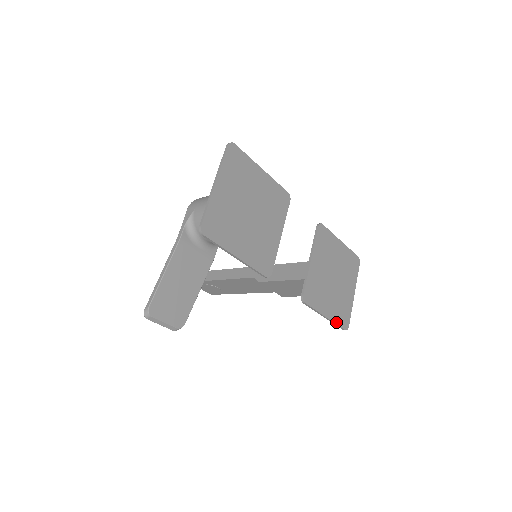
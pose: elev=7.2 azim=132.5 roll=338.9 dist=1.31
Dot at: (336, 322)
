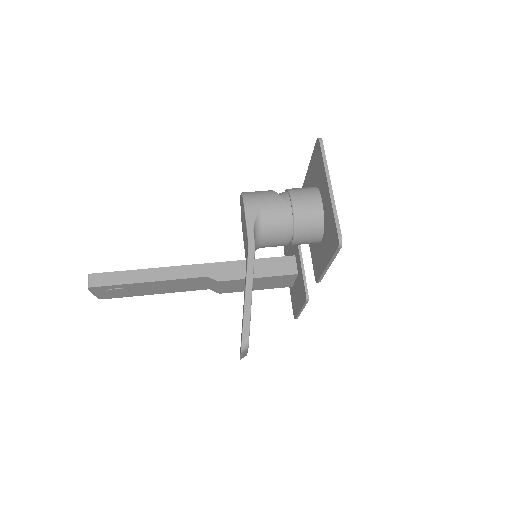
Dot at: occluded
